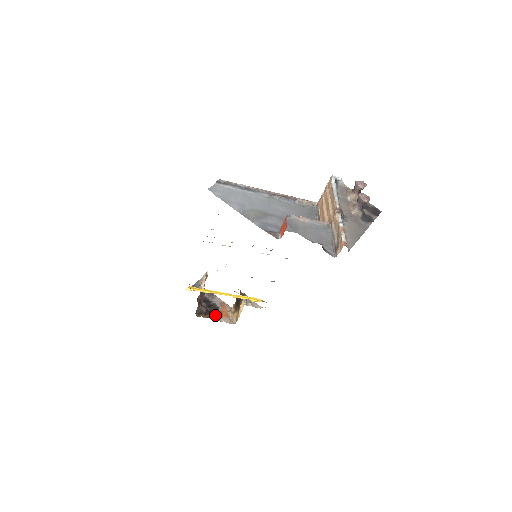
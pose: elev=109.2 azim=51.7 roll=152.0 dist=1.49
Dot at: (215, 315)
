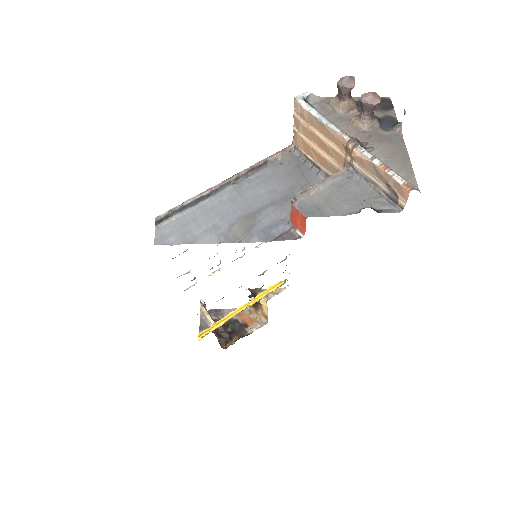
Dot at: (241, 331)
